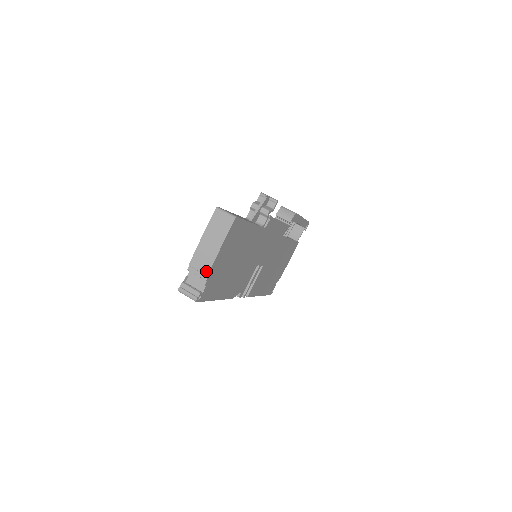
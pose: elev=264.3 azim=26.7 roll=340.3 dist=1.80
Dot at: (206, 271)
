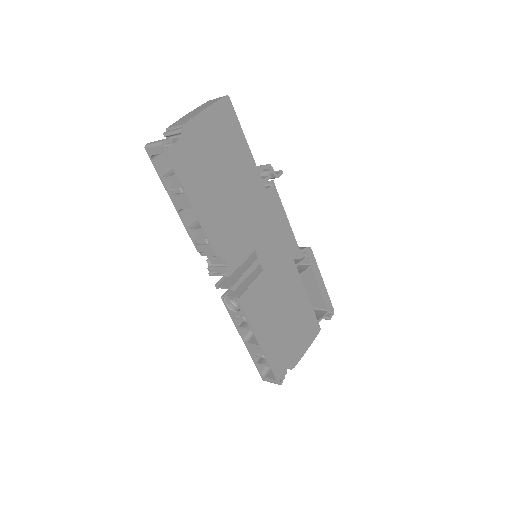
Dot at: (183, 123)
